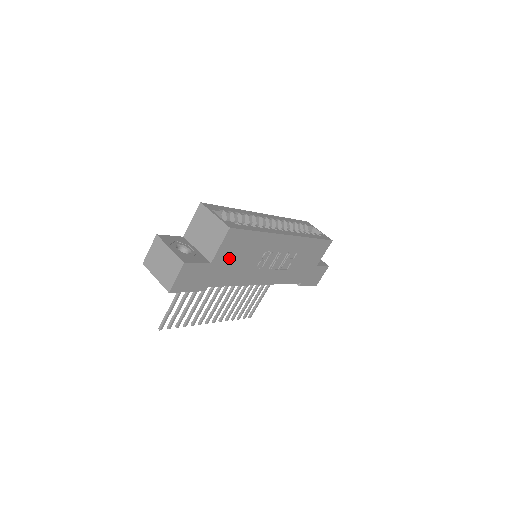
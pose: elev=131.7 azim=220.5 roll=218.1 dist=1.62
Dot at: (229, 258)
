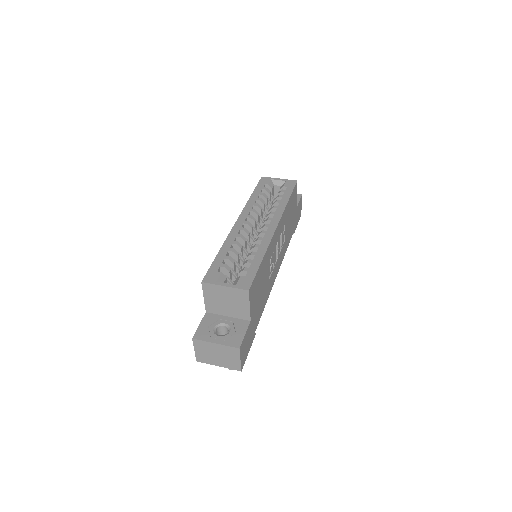
Dot at: (257, 300)
